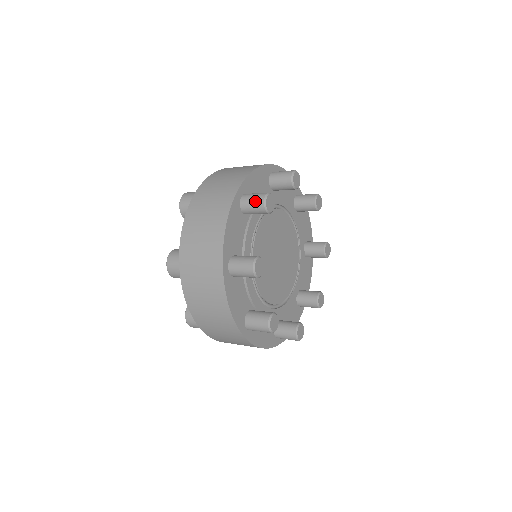
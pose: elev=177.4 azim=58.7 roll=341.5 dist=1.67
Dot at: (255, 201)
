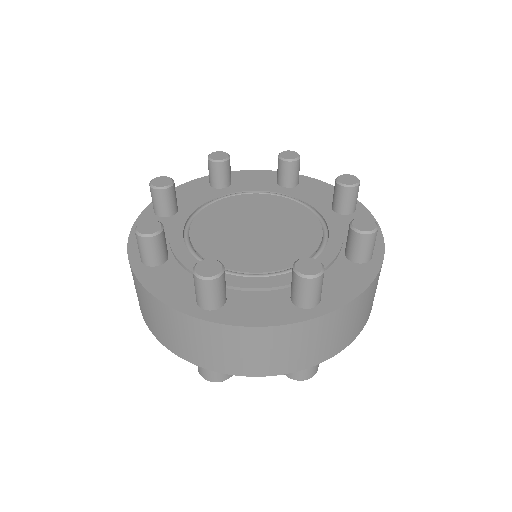
Dot at: (151, 194)
